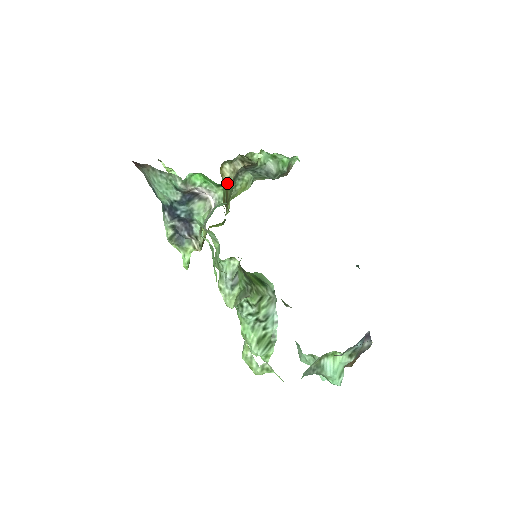
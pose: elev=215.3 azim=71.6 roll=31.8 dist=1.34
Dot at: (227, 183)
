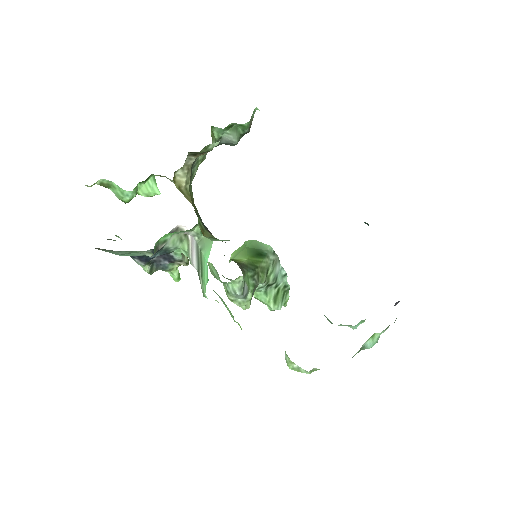
Dot at: occluded
